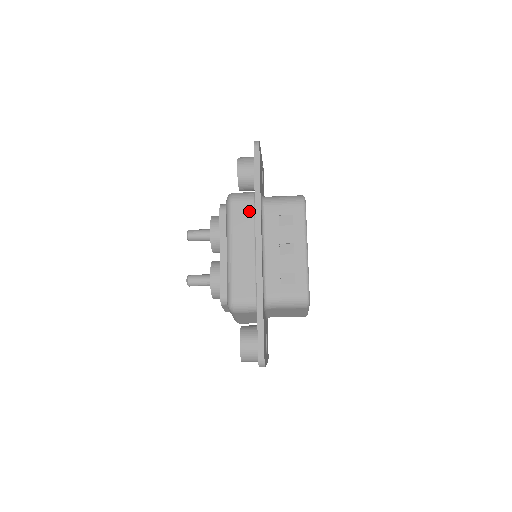
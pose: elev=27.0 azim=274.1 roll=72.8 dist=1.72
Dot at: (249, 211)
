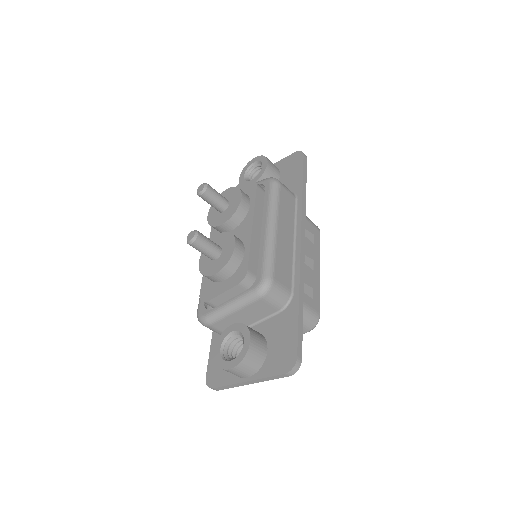
Dot at: (292, 204)
